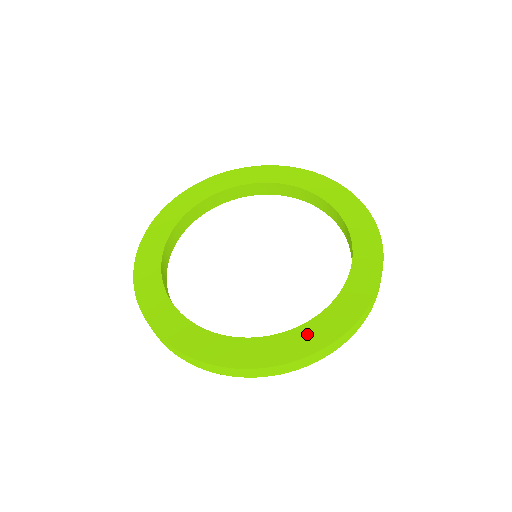
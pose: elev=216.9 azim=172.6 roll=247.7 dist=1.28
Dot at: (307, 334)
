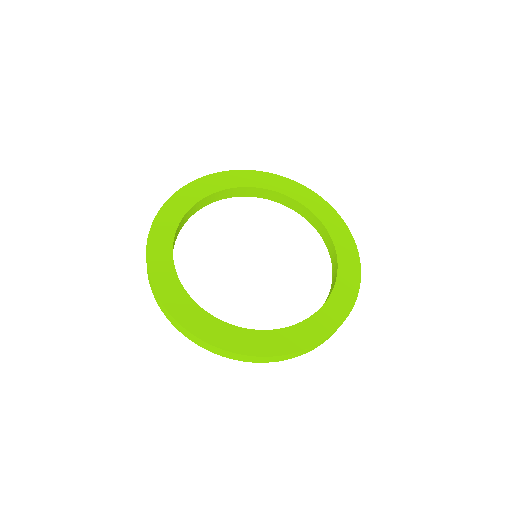
Dot at: (295, 334)
